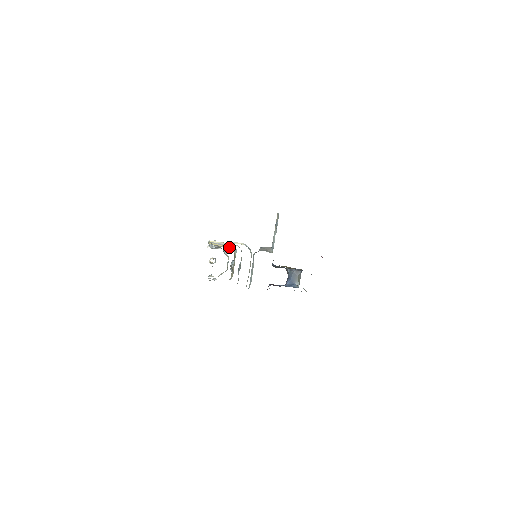
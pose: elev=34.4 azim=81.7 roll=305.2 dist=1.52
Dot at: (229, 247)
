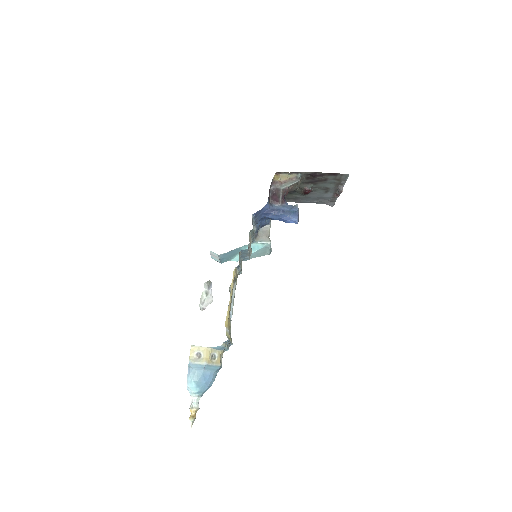
Dot at: occluded
